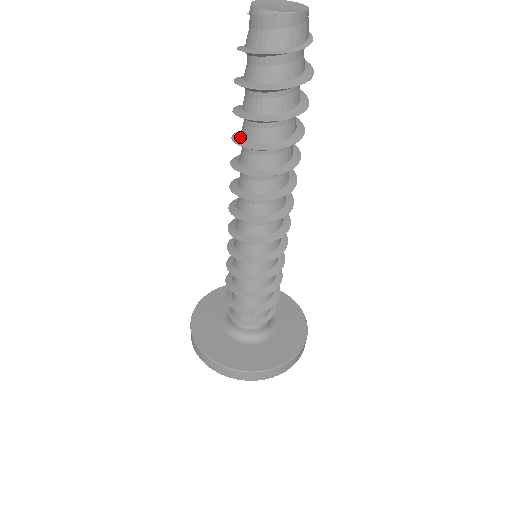
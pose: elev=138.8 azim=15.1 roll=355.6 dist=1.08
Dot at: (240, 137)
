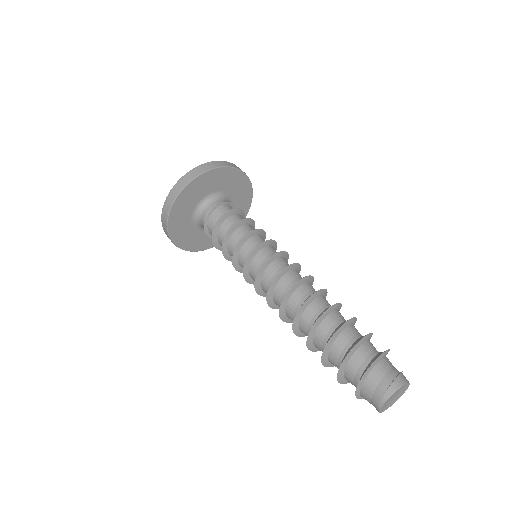
Dot at: (320, 323)
